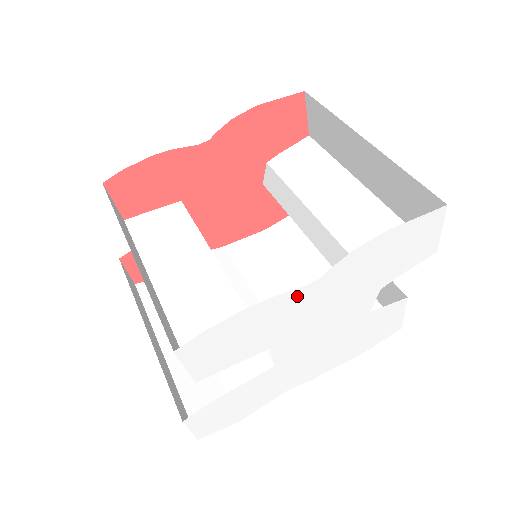
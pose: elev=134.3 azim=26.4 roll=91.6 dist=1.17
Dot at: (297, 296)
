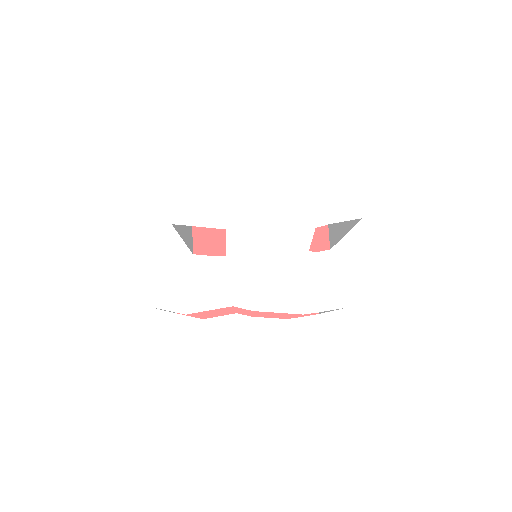
Dot at: (250, 189)
